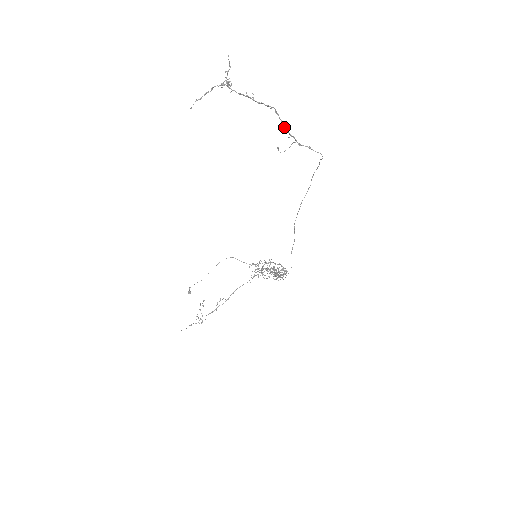
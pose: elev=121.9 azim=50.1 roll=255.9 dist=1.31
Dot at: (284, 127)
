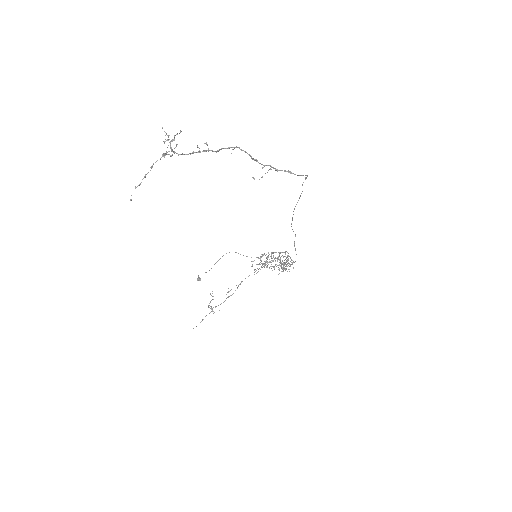
Dot at: (255, 160)
